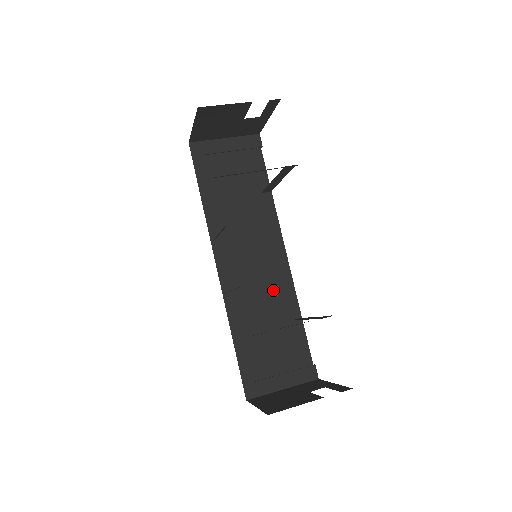
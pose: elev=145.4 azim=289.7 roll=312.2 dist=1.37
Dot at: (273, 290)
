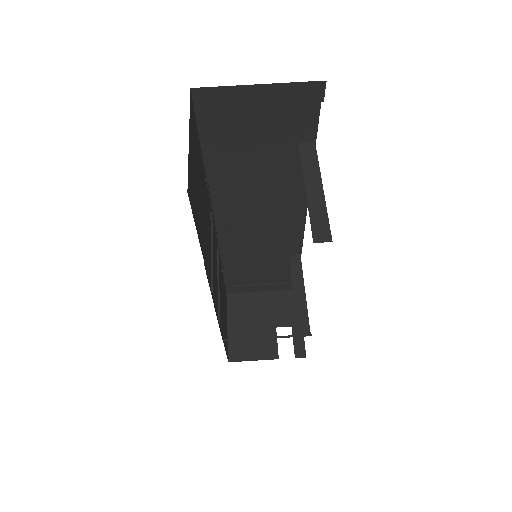
Dot at: (278, 237)
